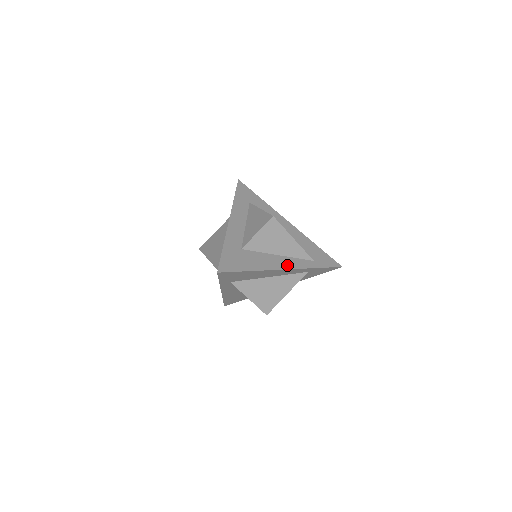
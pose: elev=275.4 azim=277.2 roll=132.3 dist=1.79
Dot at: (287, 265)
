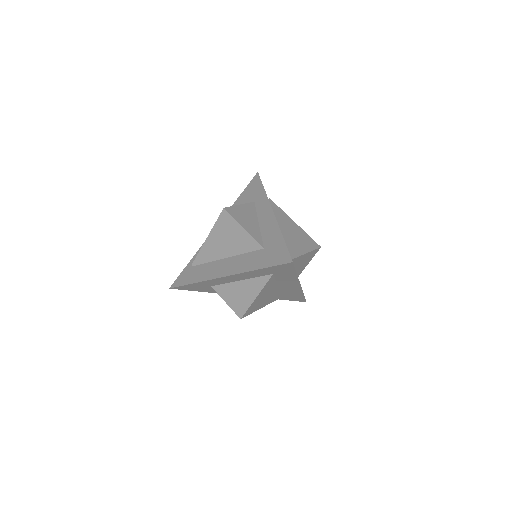
Dot at: occluded
